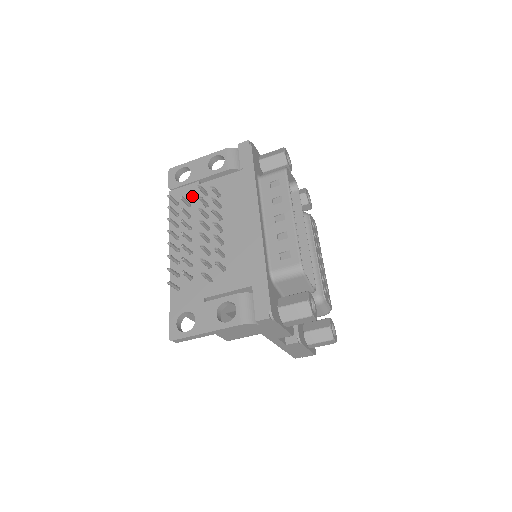
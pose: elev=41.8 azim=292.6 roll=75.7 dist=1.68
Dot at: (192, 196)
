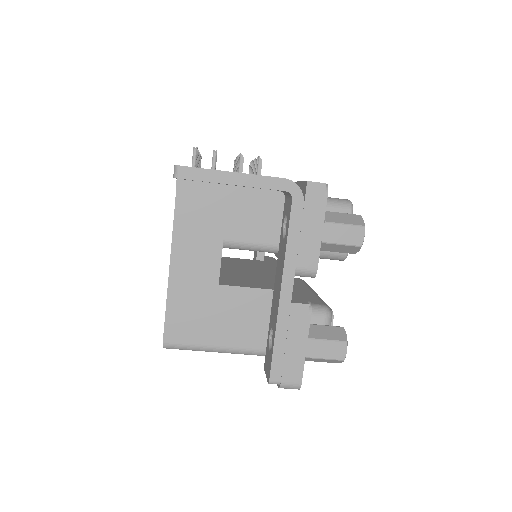
Dot at: occluded
